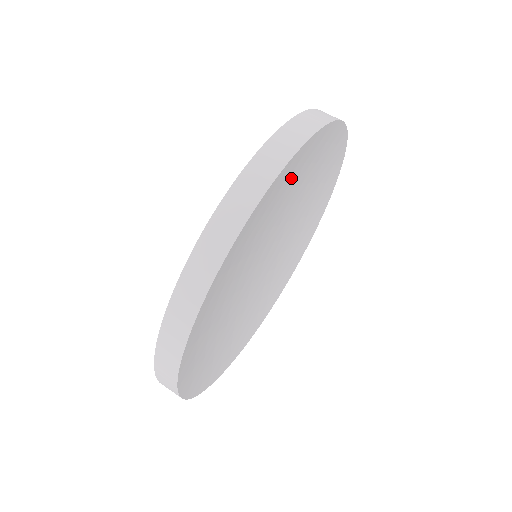
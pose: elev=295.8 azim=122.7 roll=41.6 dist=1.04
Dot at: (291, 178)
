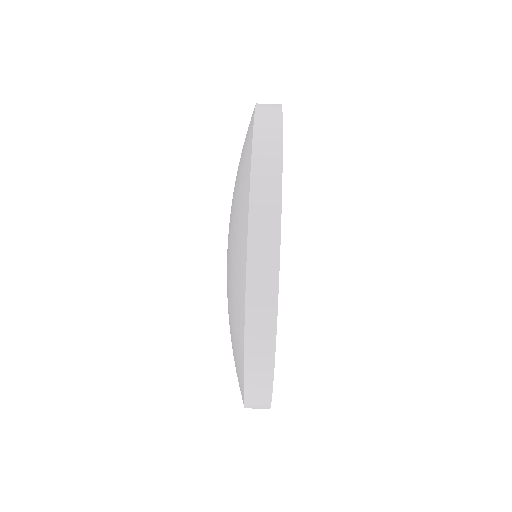
Dot at: occluded
